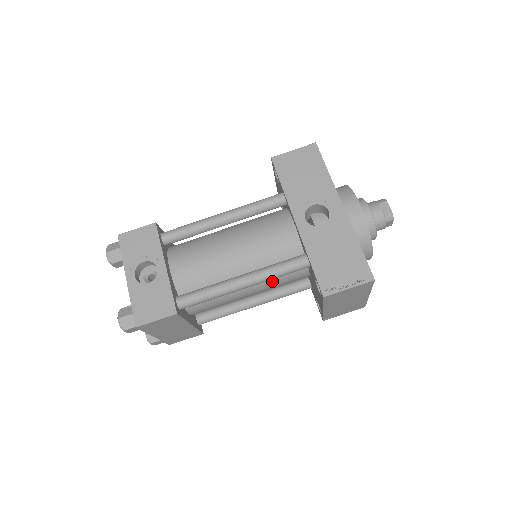
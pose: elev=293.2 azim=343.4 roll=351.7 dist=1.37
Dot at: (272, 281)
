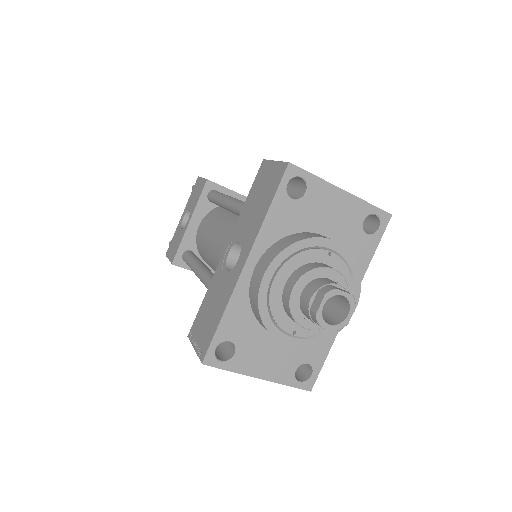
Dot at: occluded
